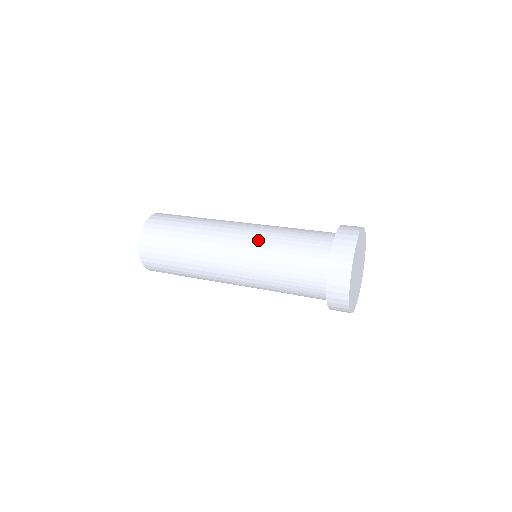
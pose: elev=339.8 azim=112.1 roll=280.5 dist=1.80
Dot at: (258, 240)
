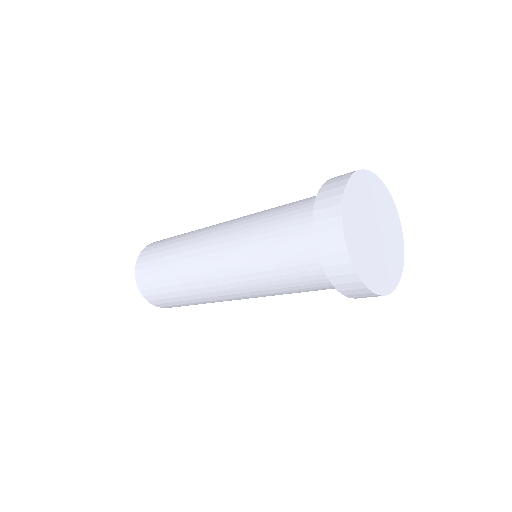
Dot at: (236, 245)
